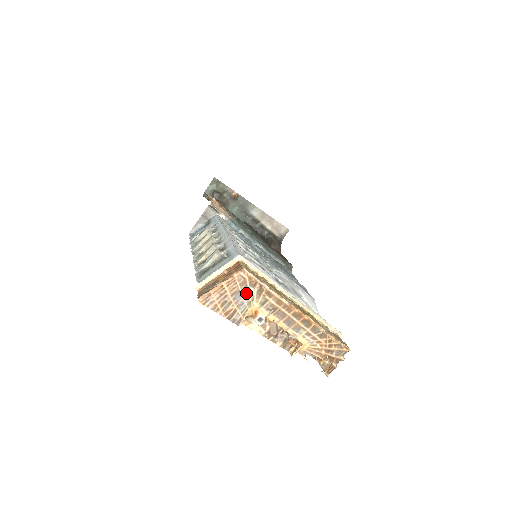
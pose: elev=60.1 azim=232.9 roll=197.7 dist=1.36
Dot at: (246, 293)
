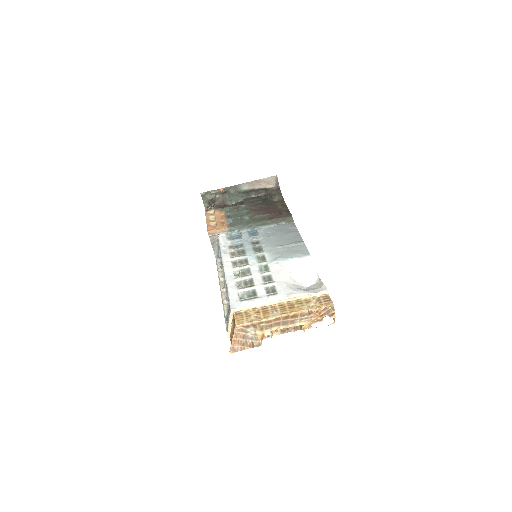
Dot at: (249, 332)
